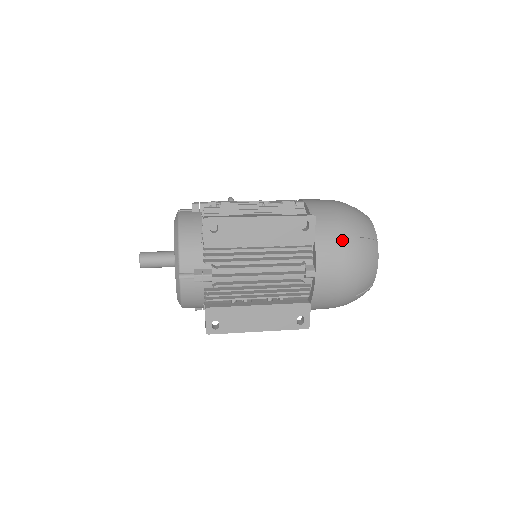
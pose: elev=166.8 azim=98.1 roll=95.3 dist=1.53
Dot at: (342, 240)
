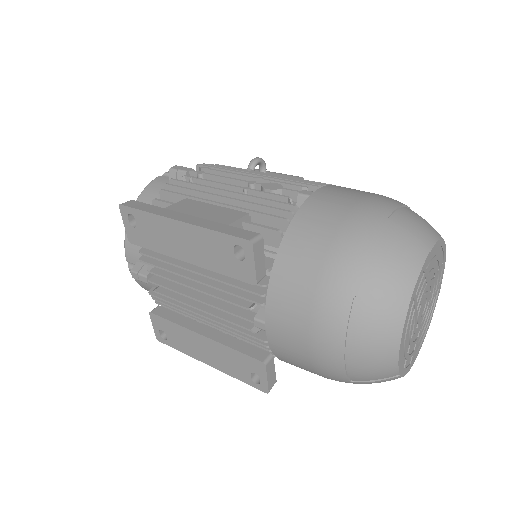
Dot at: (315, 291)
